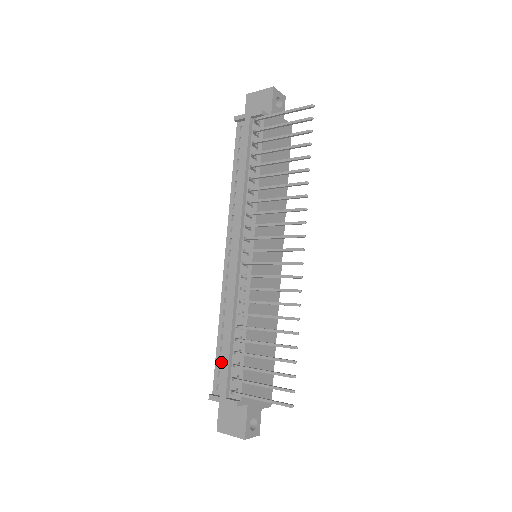
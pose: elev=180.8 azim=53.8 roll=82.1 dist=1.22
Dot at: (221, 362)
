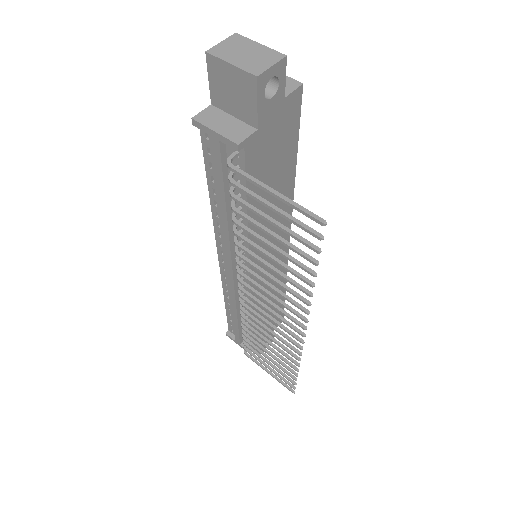
Dot at: (232, 322)
